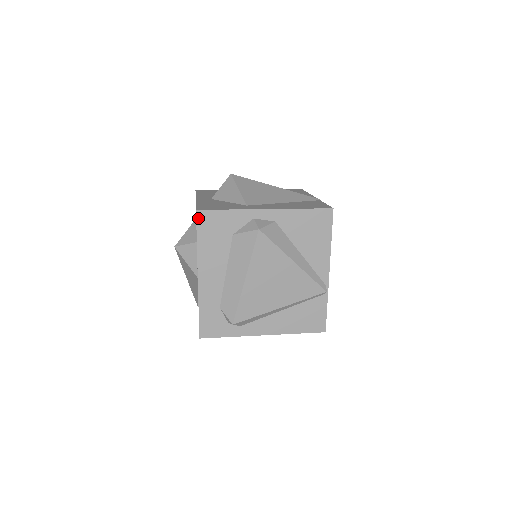
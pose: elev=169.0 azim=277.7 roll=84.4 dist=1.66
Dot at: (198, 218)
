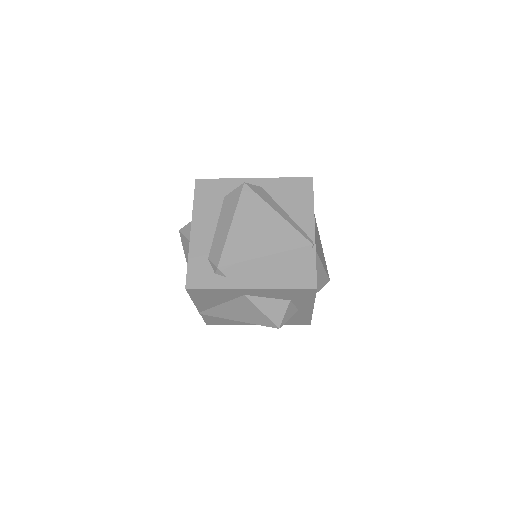
Dot at: (196, 185)
